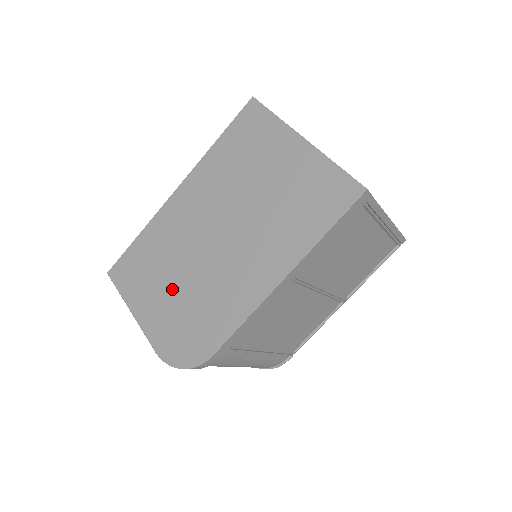
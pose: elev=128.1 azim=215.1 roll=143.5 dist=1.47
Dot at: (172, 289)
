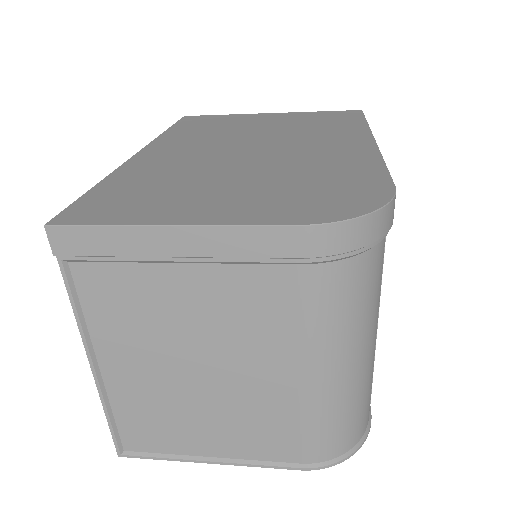
Dot at: (236, 183)
